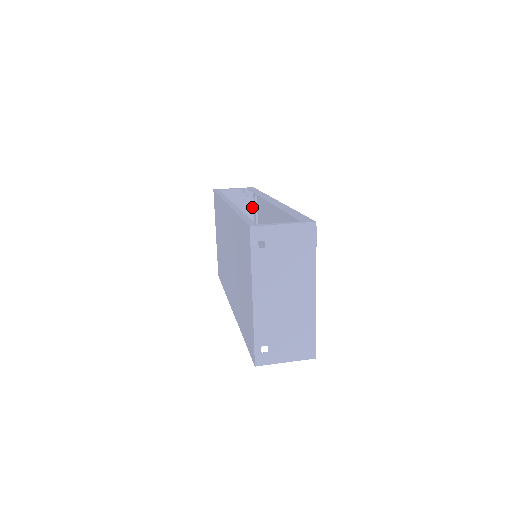
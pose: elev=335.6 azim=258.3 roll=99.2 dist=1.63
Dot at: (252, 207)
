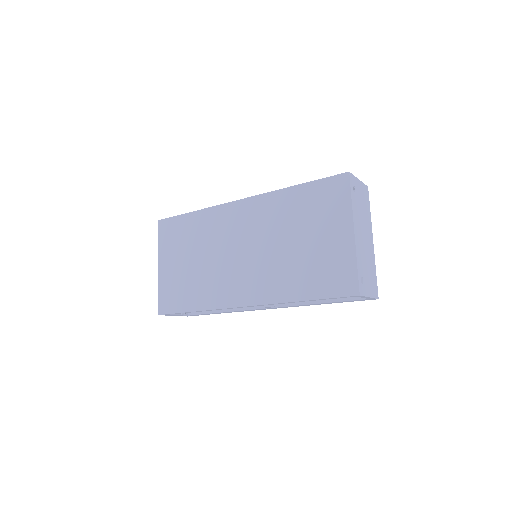
Dot at: occluded
